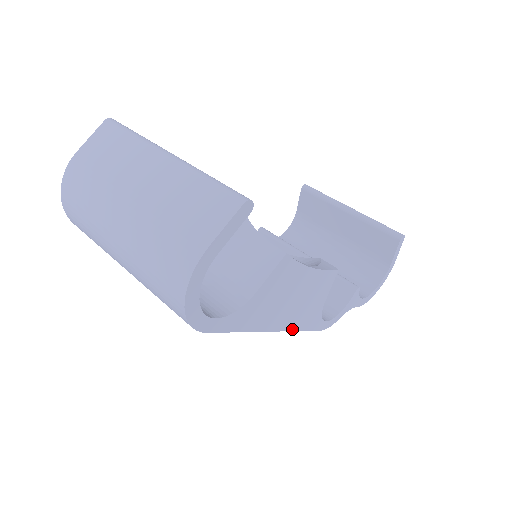
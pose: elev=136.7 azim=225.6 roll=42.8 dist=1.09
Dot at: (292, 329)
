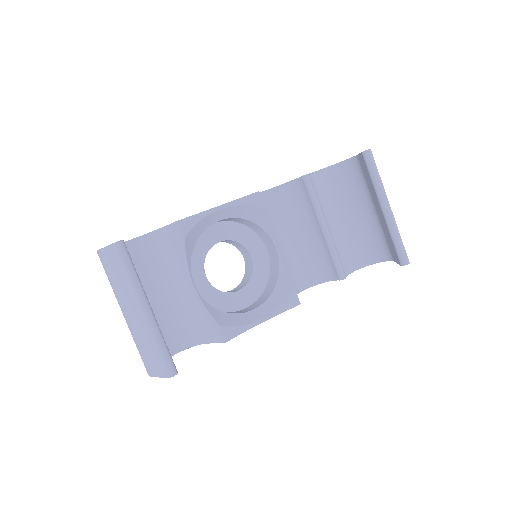
Dot at: occluded
